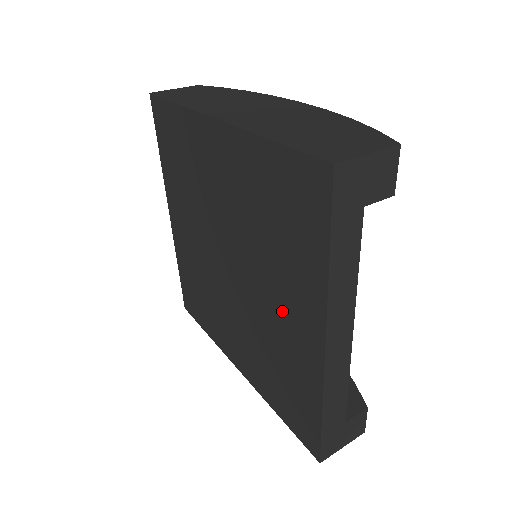
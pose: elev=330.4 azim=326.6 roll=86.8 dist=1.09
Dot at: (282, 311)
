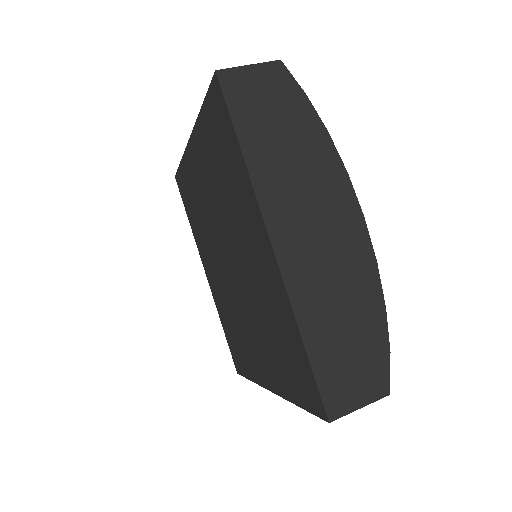
Dot at: (254, 342)
